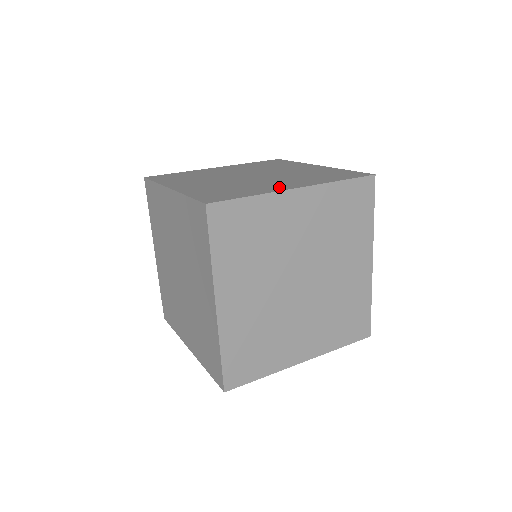
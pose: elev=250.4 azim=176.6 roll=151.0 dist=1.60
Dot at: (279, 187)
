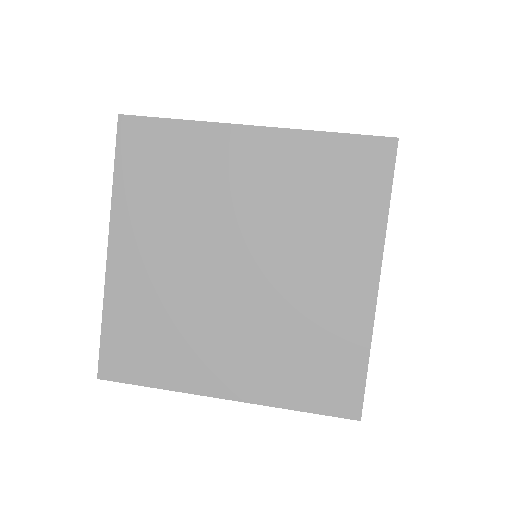
Dot at: occluded
